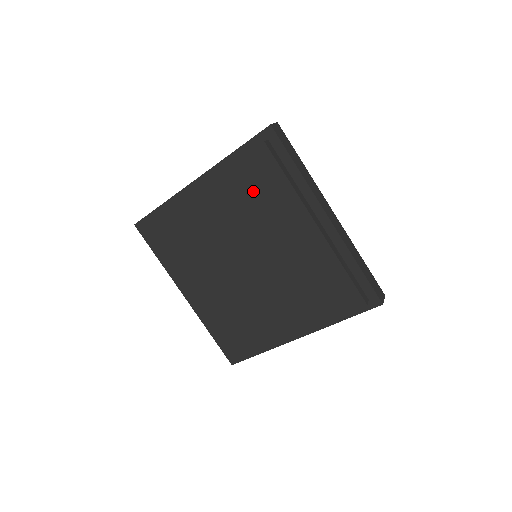
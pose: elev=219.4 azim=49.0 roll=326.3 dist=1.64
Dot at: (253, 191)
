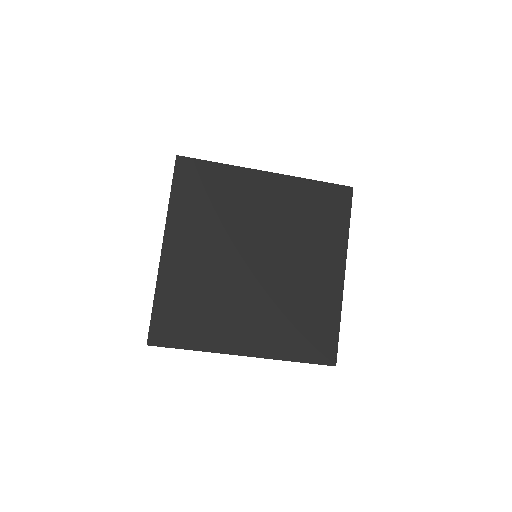
Dot at: (210, 201)
